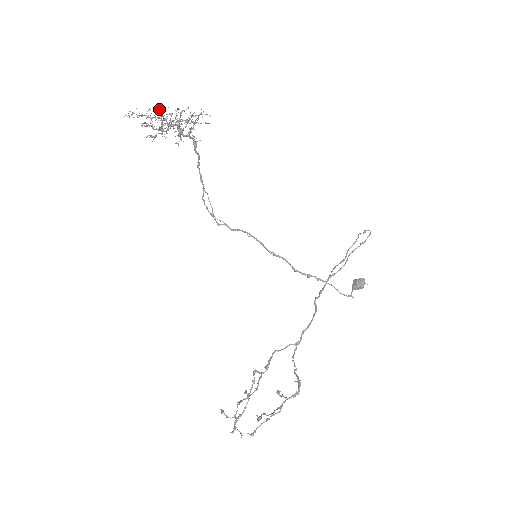
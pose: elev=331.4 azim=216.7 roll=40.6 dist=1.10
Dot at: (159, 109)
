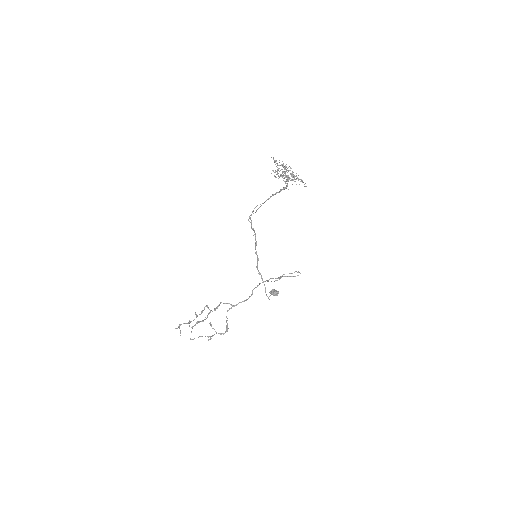
Dot at: occluded
